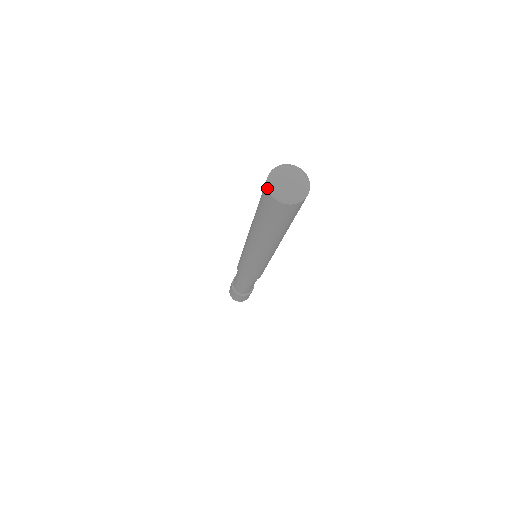
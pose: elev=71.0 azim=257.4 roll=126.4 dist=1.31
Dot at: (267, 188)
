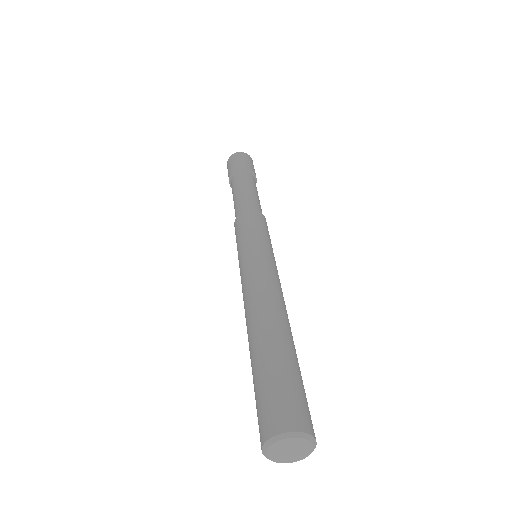
Dot at: occluded
